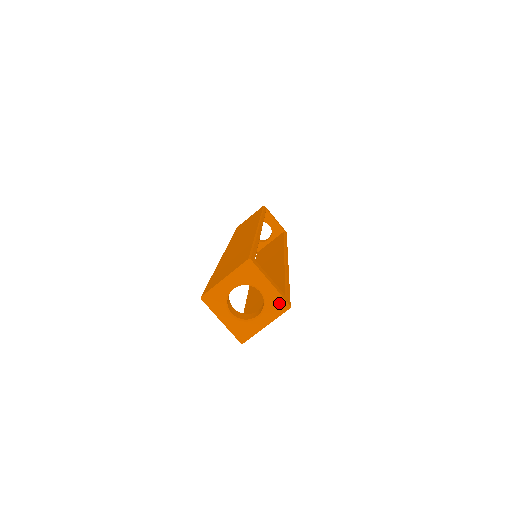
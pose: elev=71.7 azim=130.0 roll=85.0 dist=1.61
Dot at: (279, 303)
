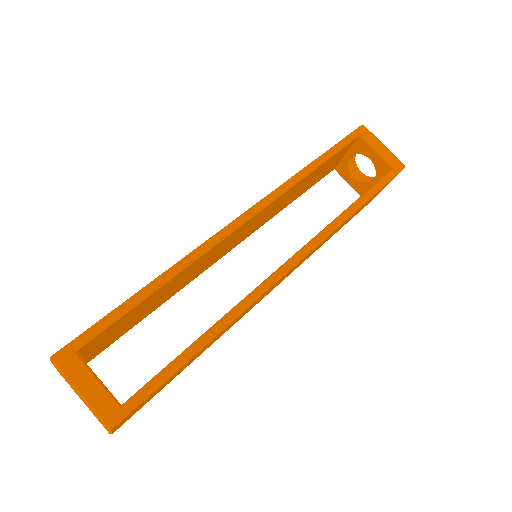
Dot at: (98, 419)
